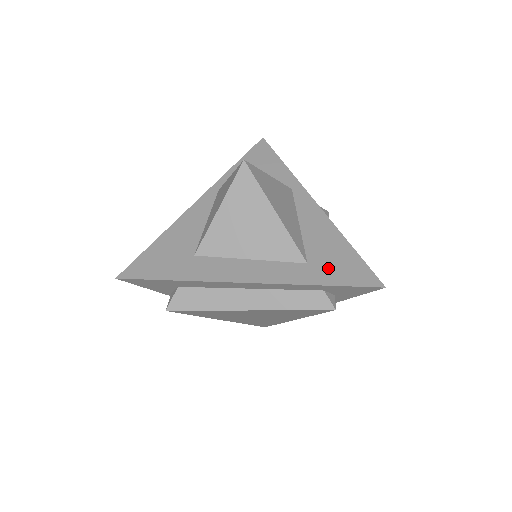
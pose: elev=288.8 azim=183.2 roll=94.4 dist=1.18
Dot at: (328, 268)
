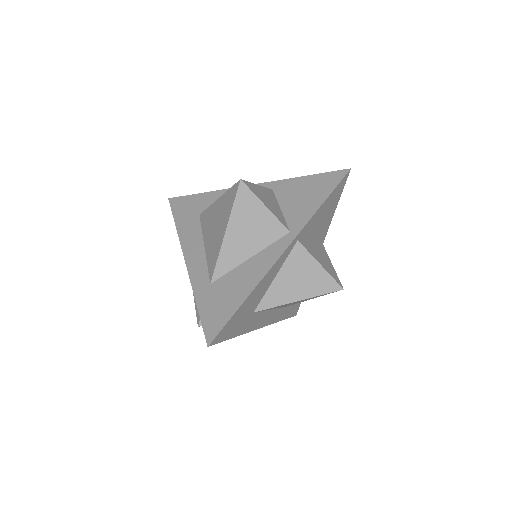
Dot at: (291, 308)
